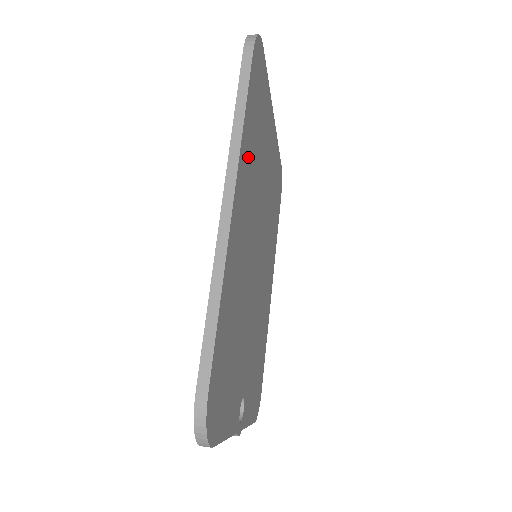
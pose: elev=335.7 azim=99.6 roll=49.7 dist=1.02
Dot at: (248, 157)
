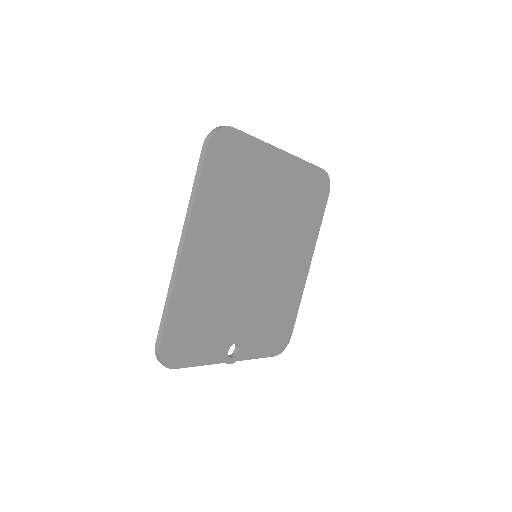
Dot at: (211, 211)
